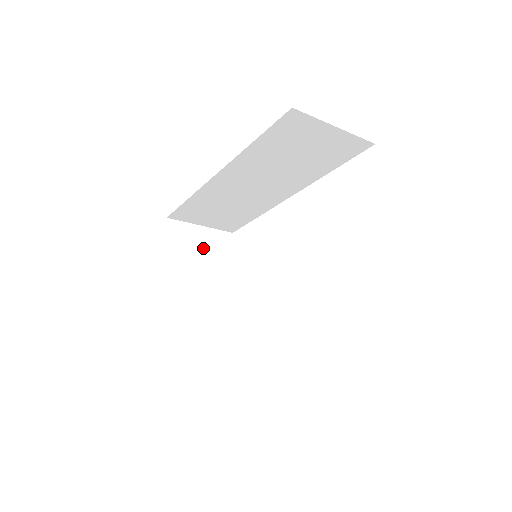
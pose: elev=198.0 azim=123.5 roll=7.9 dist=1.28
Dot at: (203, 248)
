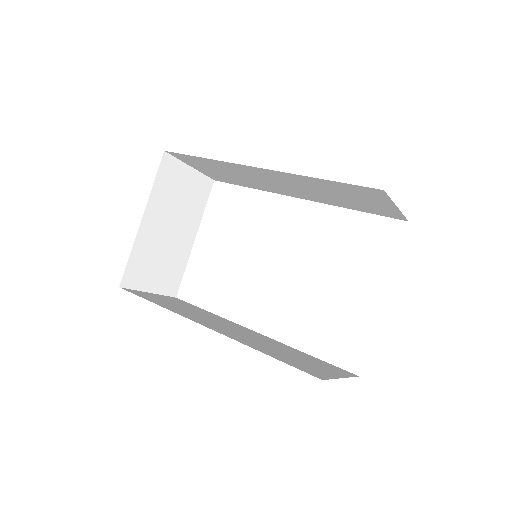
Dot at: (185, 192)
